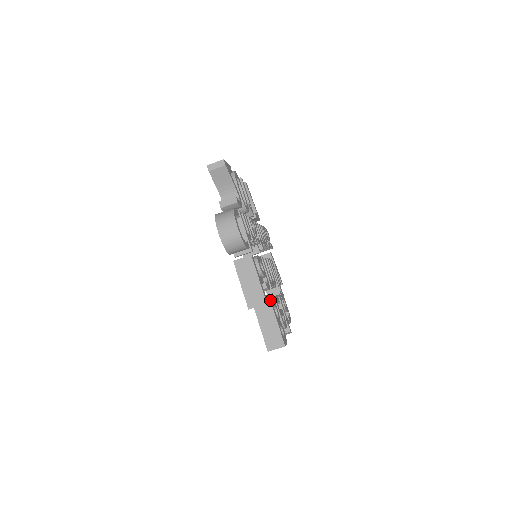
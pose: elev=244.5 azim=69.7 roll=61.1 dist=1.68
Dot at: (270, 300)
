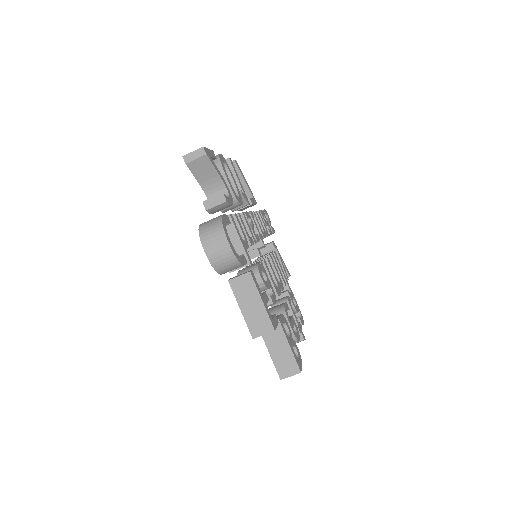
Dot at: (278, 319)
